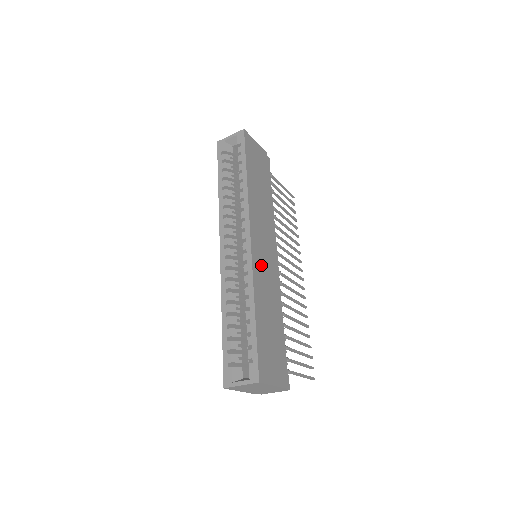
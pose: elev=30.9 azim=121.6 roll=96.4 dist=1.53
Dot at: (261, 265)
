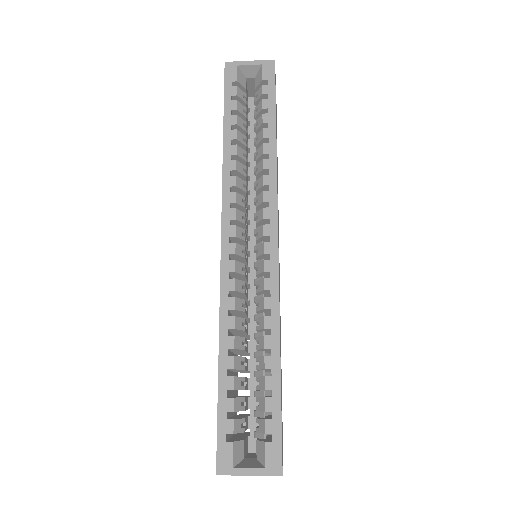
Dot at: occluded
